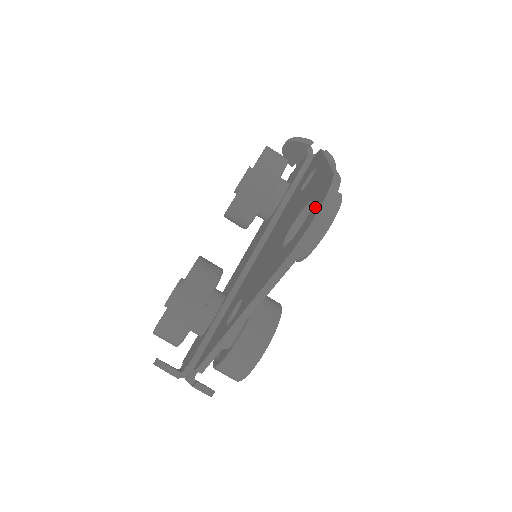
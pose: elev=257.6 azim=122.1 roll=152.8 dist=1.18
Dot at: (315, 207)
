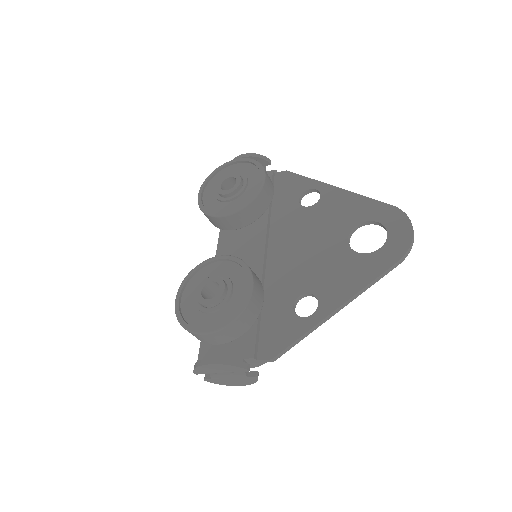
Dot at: (398, 228)
